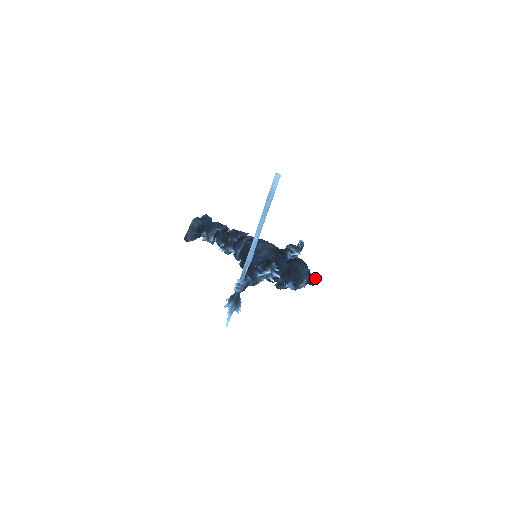
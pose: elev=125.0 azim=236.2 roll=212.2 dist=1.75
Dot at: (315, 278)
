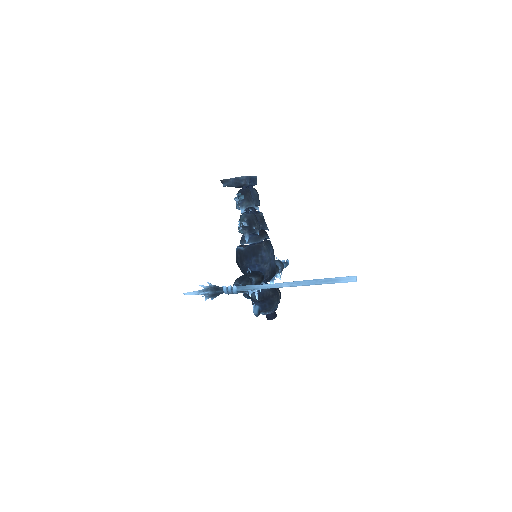
Dot at: occluded
